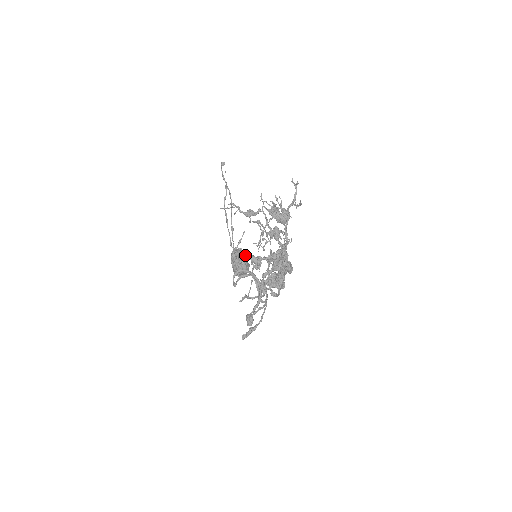
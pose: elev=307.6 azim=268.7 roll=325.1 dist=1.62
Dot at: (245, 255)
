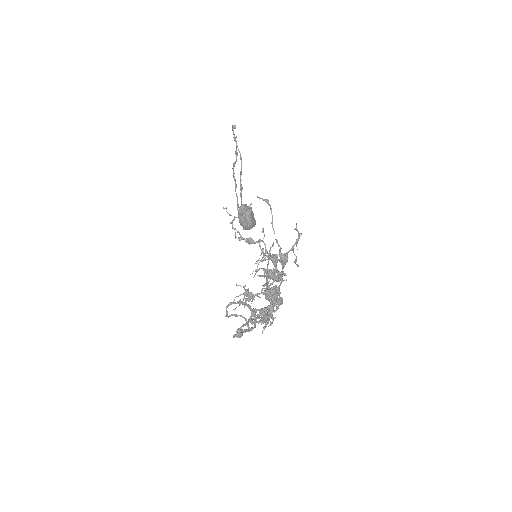
Dot at: (252, 213)
